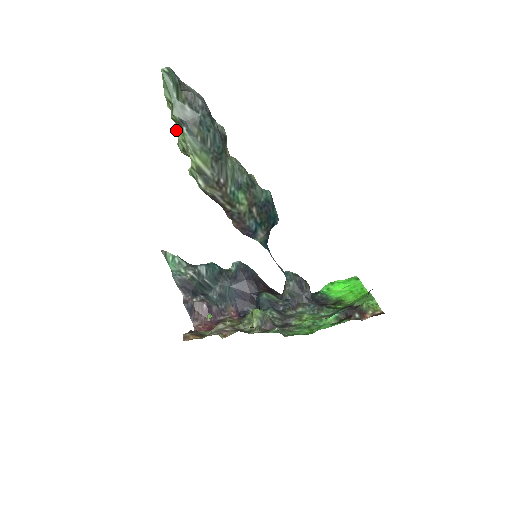
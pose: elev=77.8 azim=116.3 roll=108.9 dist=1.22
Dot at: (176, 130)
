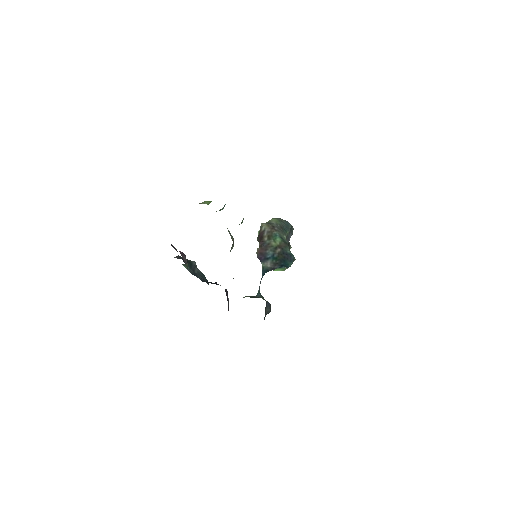
Dot at: occluded
